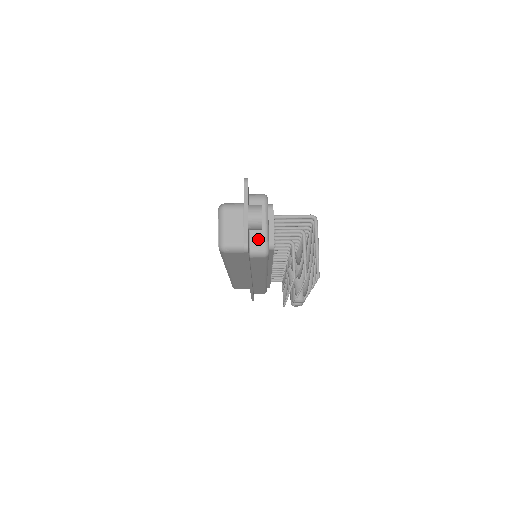
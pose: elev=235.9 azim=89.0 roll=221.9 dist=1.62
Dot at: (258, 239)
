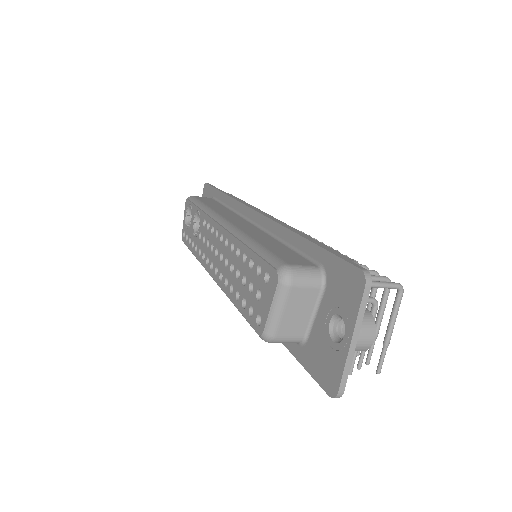
Dot at: occluded
